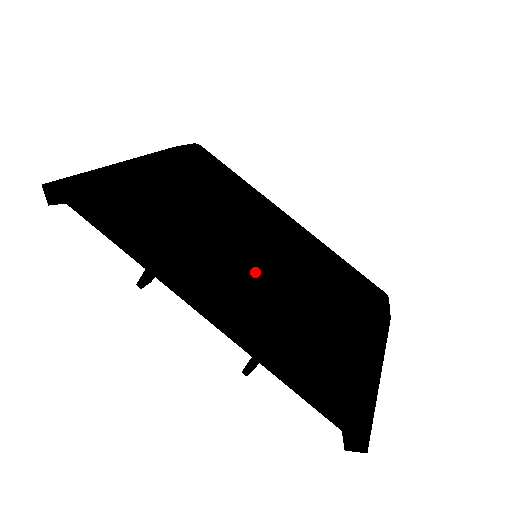
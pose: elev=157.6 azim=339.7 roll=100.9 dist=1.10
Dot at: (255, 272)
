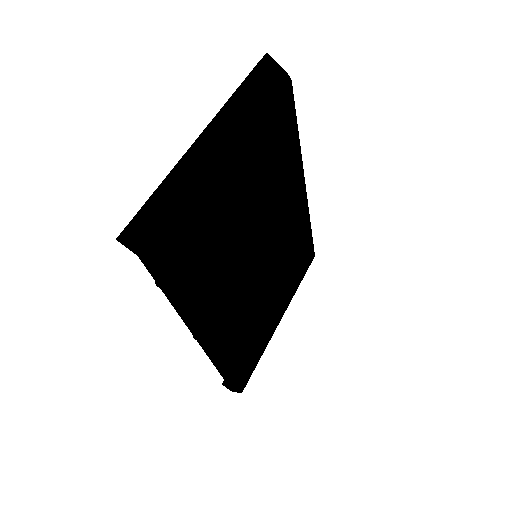
Dot at: (248, 294)
